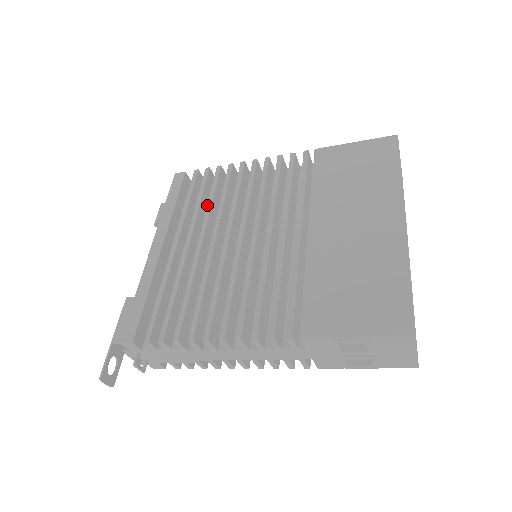
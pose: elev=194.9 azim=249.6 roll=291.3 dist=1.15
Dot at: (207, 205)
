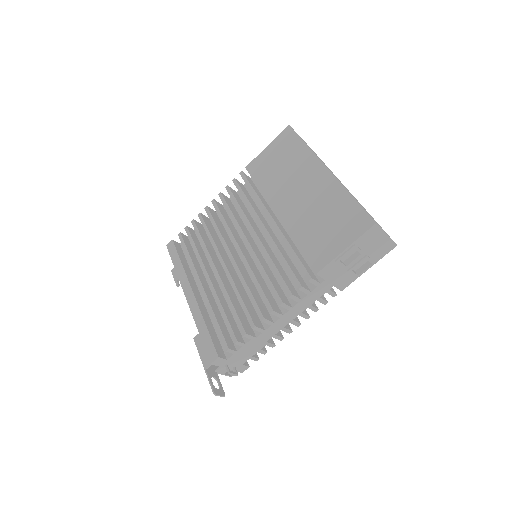
Dot at: (203, 248)
